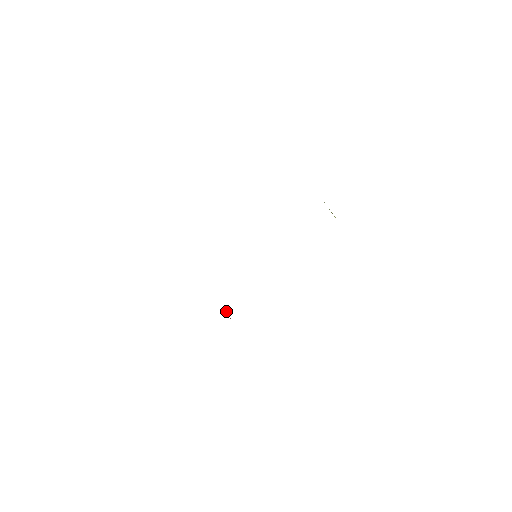
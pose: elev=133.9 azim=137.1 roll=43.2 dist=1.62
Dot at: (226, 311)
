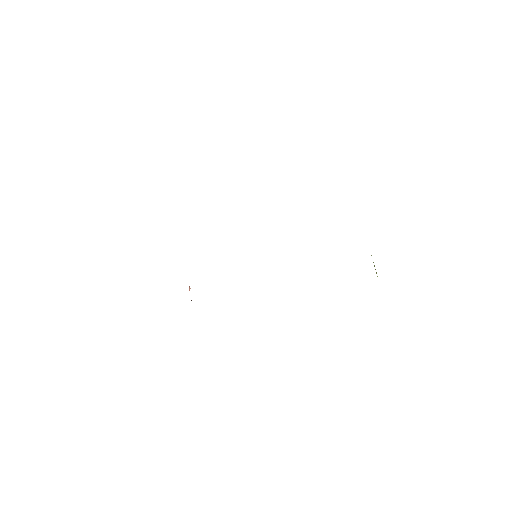
Dot at: (189, 289)
